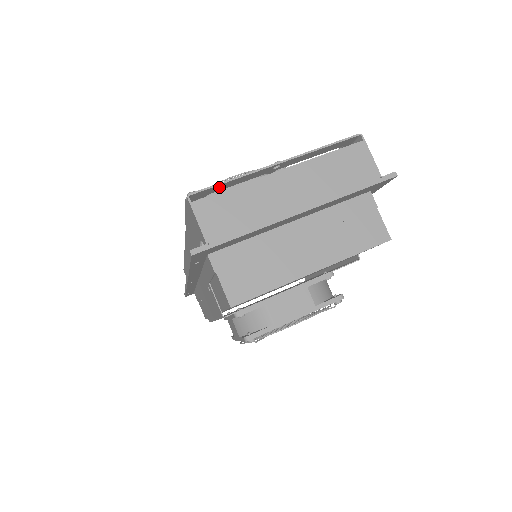
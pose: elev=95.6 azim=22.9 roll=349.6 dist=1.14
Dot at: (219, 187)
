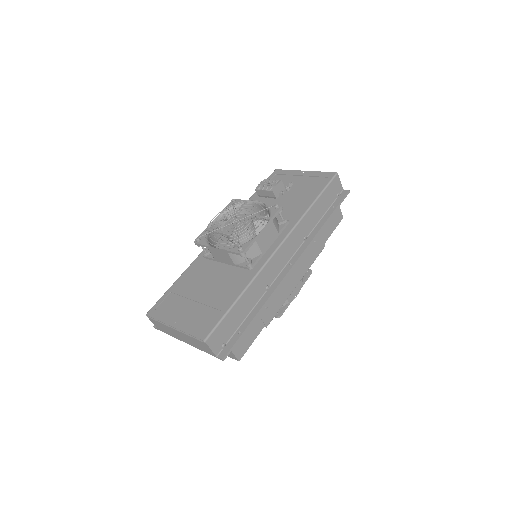
Dot at: (157, 316)
